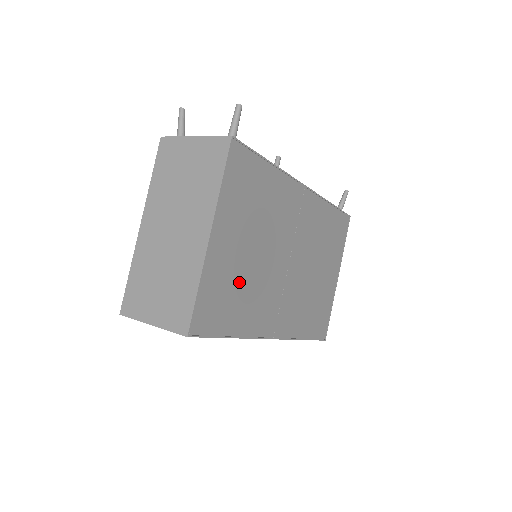
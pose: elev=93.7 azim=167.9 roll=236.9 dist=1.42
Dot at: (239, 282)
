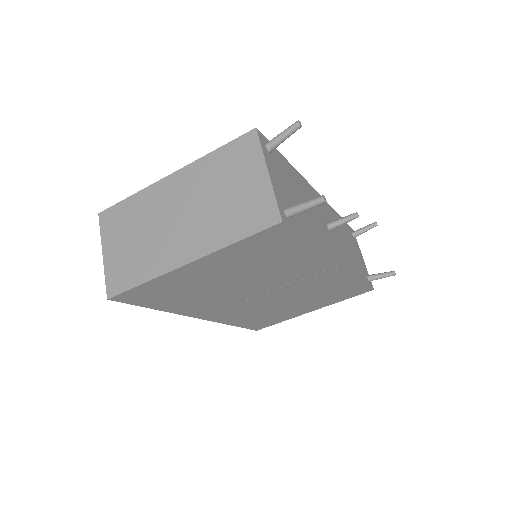
Dot at: (194, 290)
